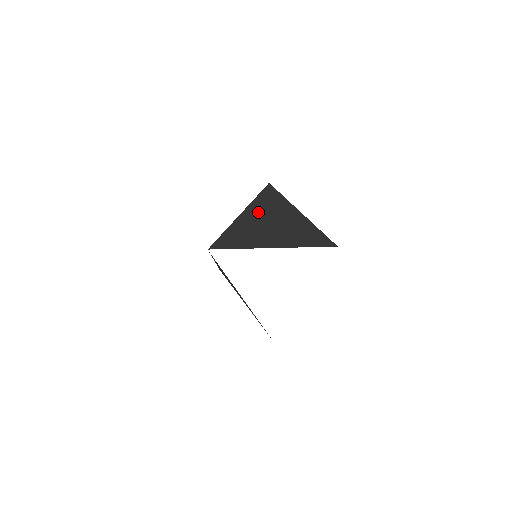
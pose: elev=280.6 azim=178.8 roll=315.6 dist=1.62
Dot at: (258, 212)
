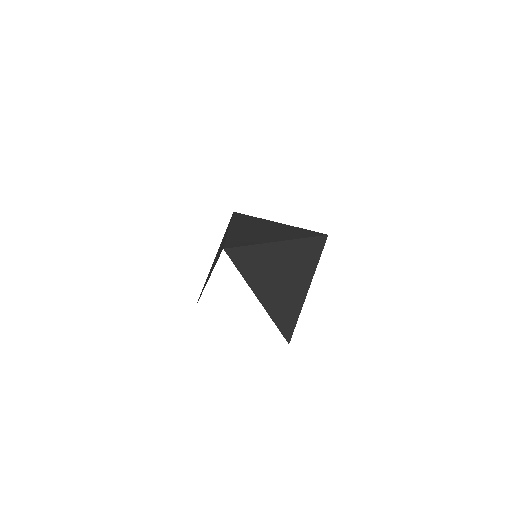
Dot at: (289, 255)
